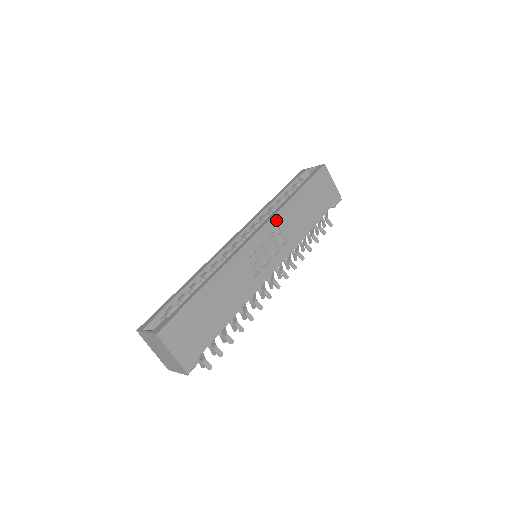
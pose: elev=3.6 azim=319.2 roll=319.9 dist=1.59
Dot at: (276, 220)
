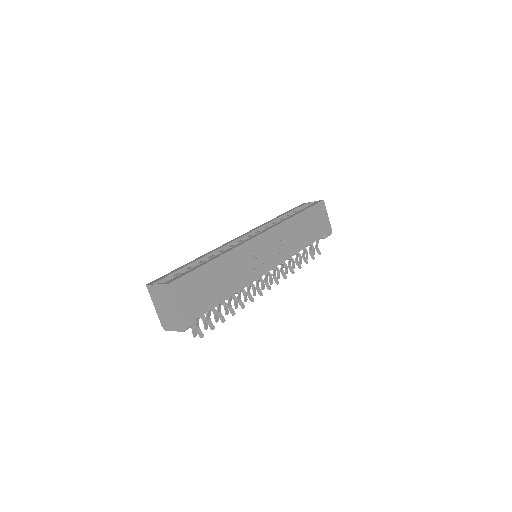
Dot at: (279, 229)
